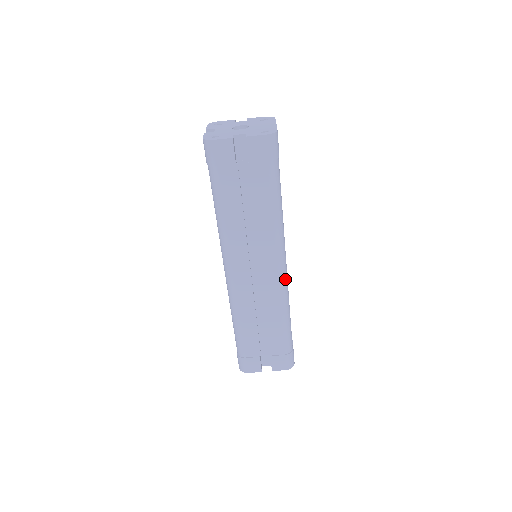
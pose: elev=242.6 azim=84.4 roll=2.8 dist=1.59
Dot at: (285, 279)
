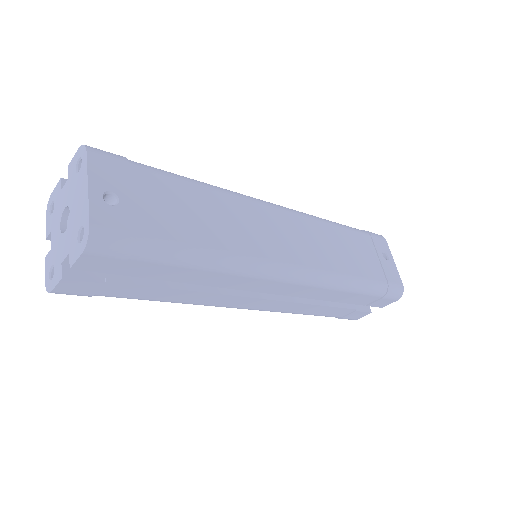
Dot at: (305, 276)
